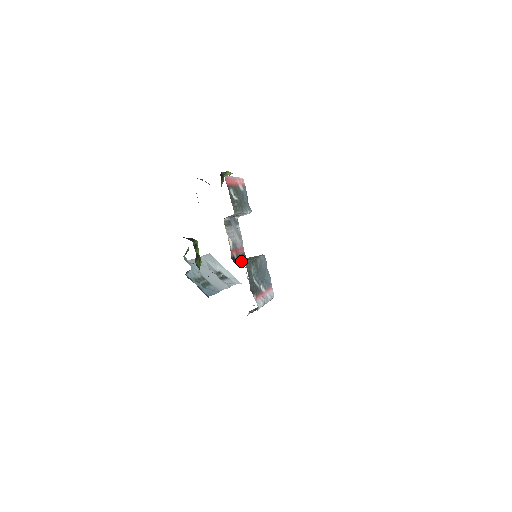
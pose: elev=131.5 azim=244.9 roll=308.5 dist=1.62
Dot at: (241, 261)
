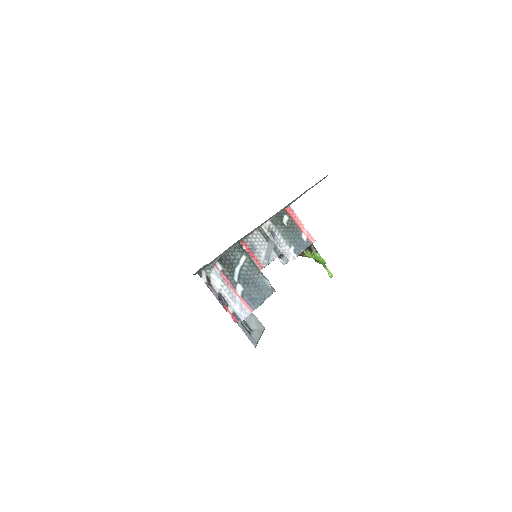
Dot at: occluded
